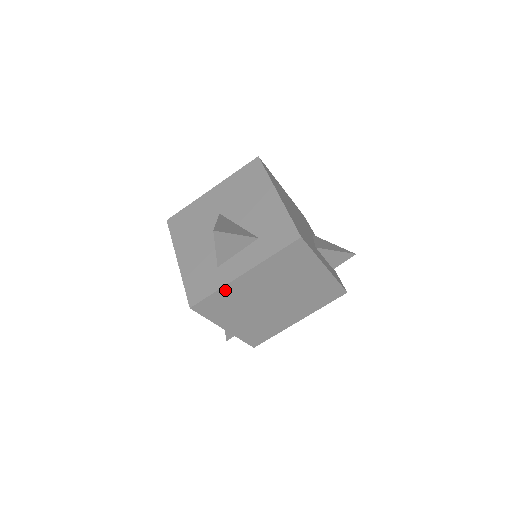
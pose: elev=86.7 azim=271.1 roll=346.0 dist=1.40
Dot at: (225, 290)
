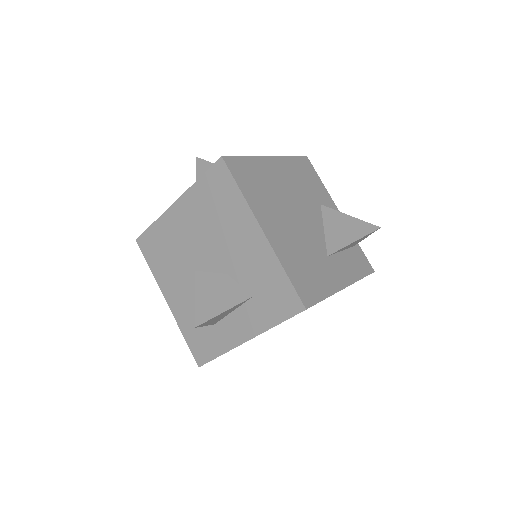
Dot at: occluded
